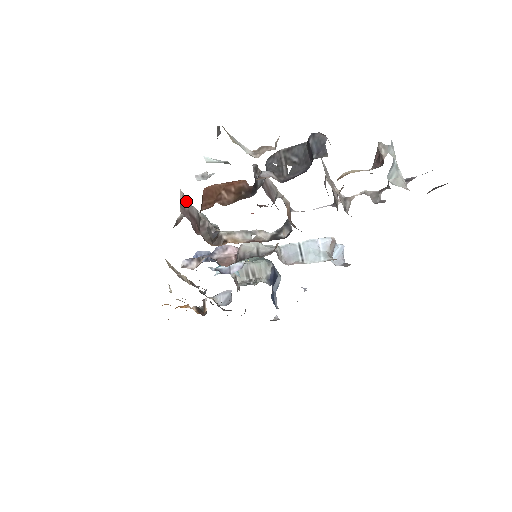
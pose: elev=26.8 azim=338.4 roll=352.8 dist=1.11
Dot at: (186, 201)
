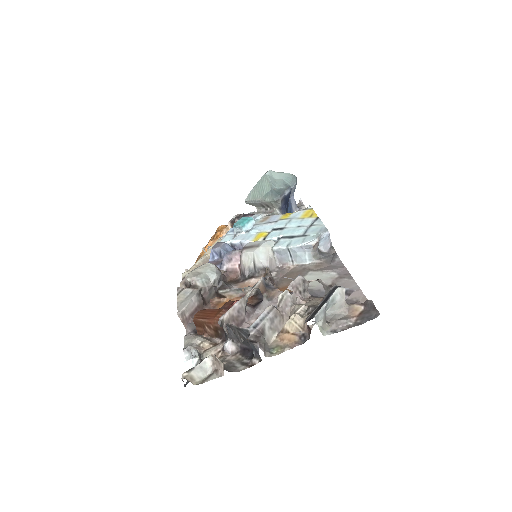
Dot at: (185, 312)
